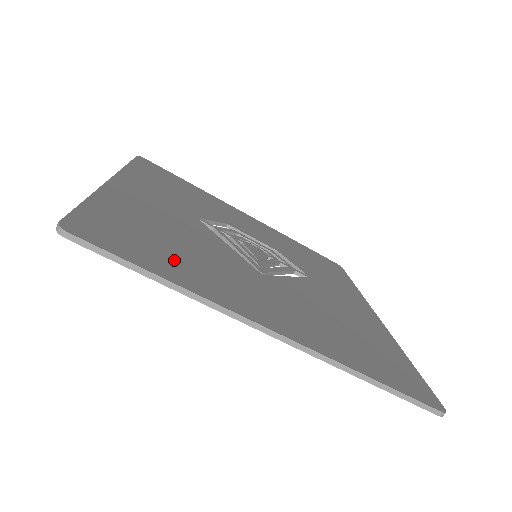
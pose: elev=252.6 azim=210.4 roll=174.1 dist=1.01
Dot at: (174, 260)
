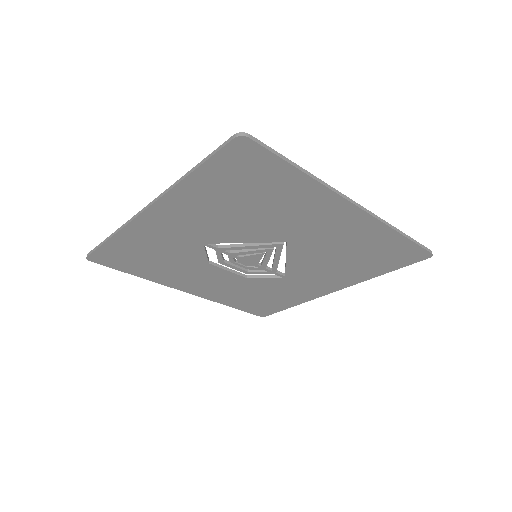
Dot at: (275, 186)
